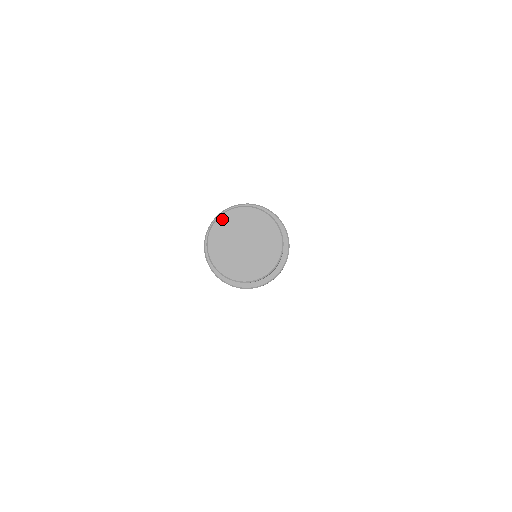
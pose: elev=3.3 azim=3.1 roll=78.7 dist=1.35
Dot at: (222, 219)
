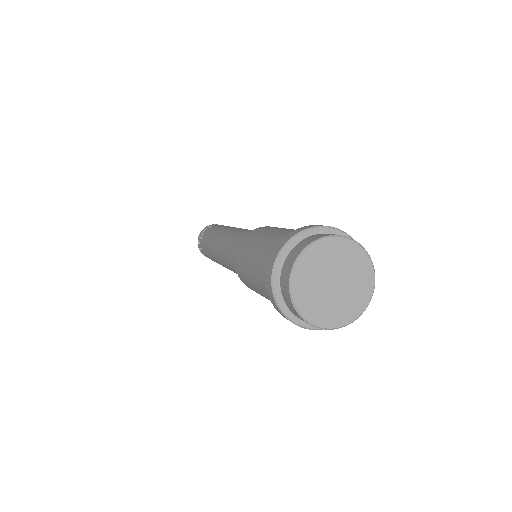
Dot at: (295, 282)
